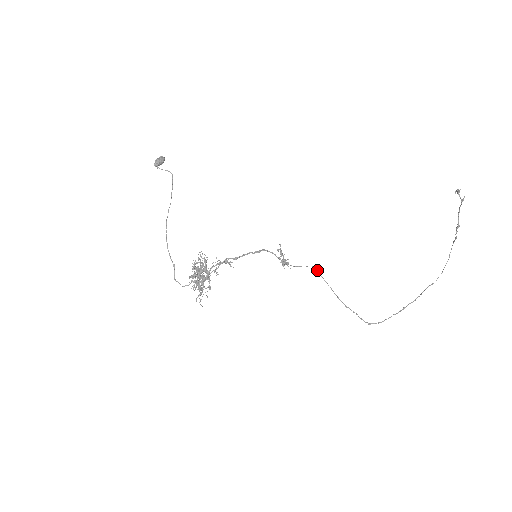
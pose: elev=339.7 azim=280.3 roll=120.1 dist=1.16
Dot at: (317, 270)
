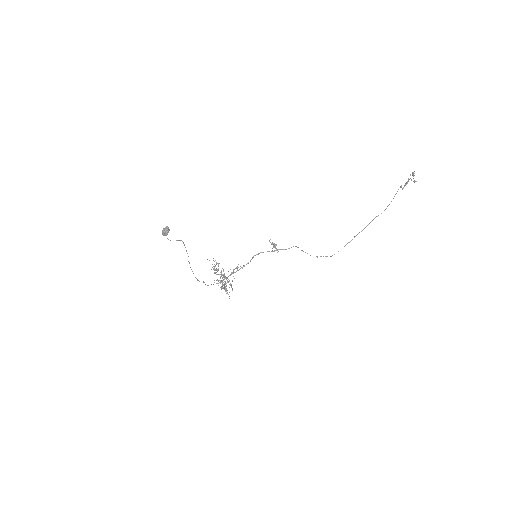
Dot at: occluded
